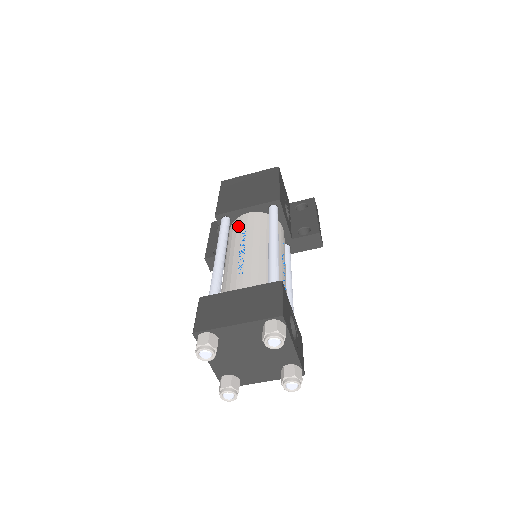
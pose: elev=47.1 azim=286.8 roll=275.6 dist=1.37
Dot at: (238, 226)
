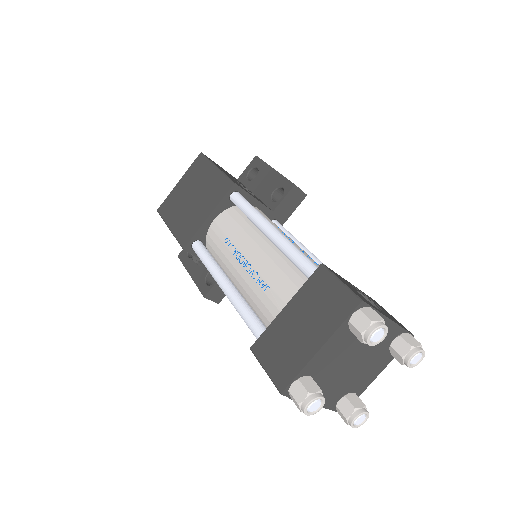
Dot at: (216, 242)
